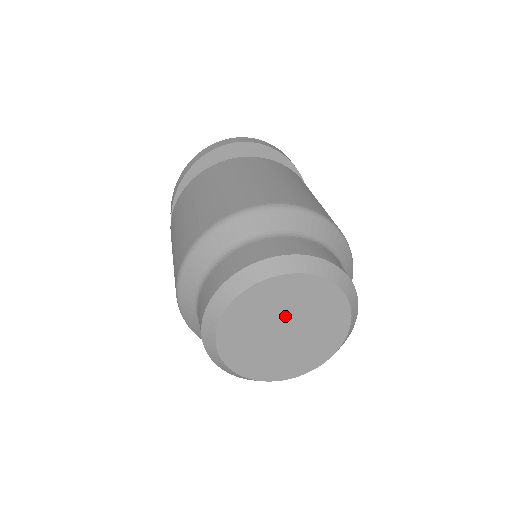
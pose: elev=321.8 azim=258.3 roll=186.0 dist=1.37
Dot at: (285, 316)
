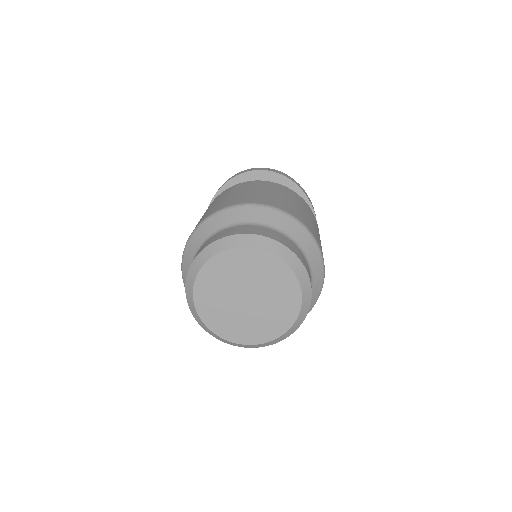
Dot at: (247, 284)
